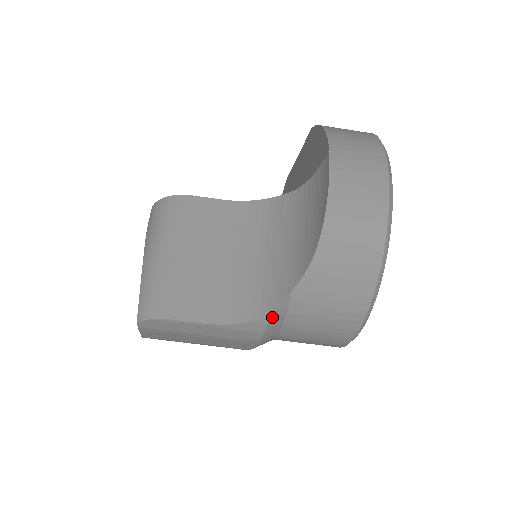
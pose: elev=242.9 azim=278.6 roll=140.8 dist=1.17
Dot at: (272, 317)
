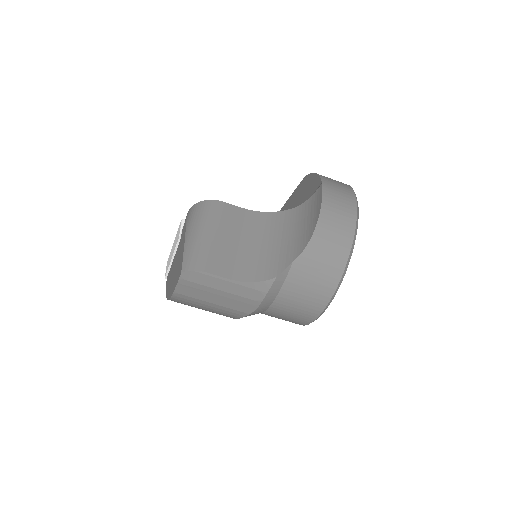
Dot at: (276, 280)
